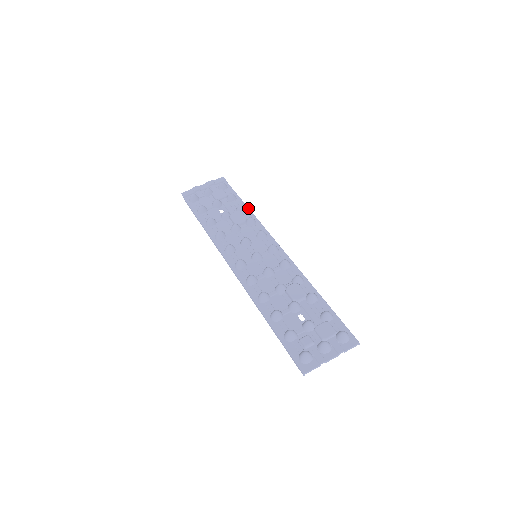
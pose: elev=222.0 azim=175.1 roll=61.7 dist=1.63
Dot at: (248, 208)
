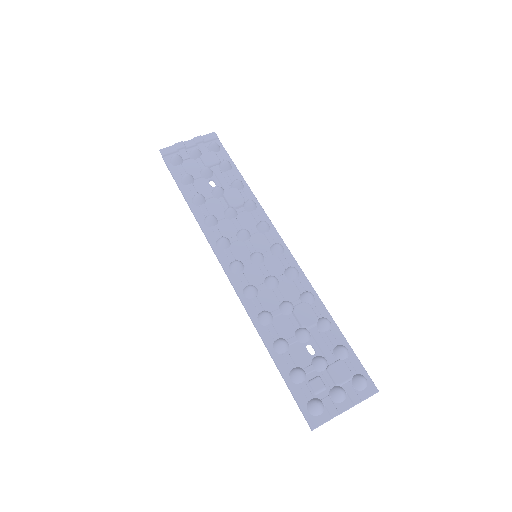
Dot at: (246, 184)
